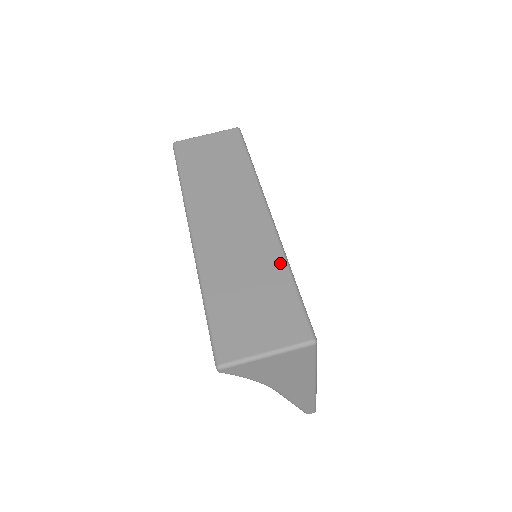
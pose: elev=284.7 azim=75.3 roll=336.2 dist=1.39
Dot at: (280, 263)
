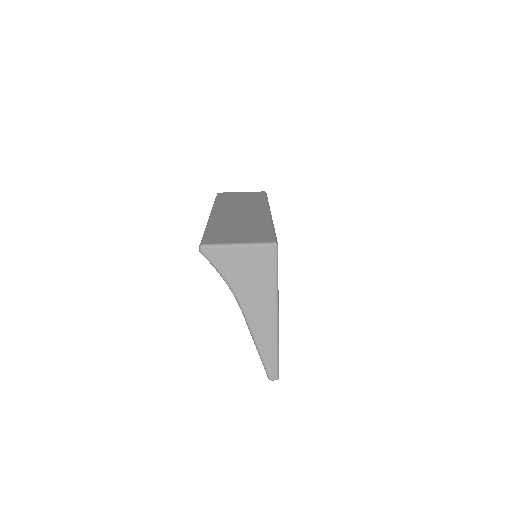
Dot at: (267, 223)
